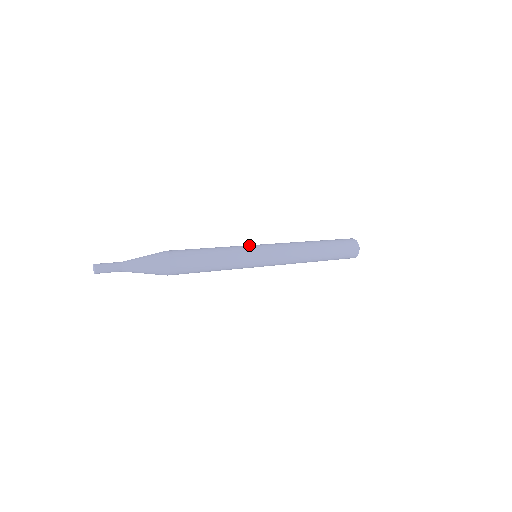
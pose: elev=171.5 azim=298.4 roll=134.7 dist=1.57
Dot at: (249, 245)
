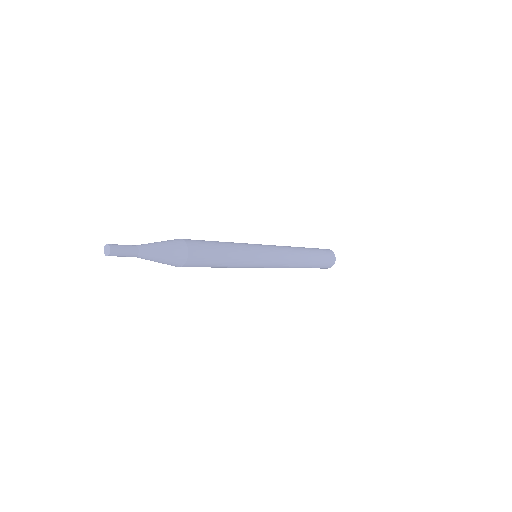
Dot at: (255, 245)
